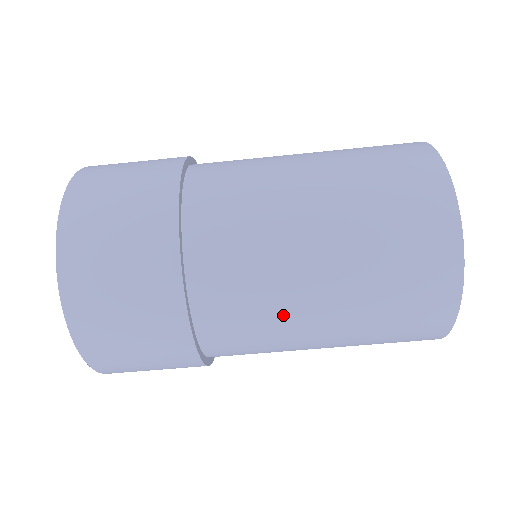
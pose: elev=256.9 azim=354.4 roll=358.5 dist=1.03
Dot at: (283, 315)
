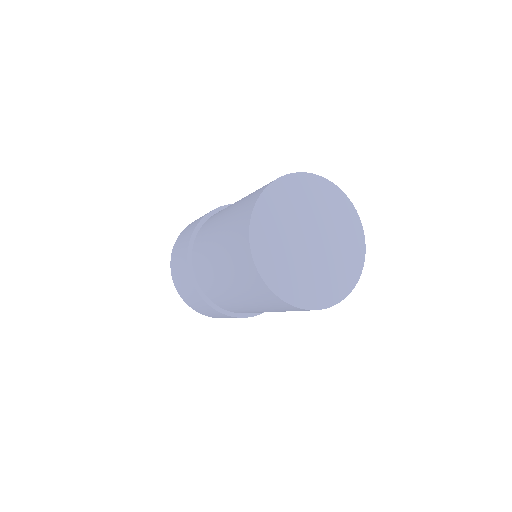
Dot at: (221, 214)
